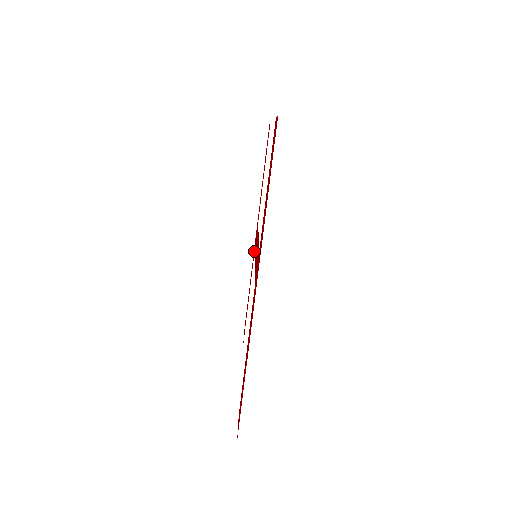
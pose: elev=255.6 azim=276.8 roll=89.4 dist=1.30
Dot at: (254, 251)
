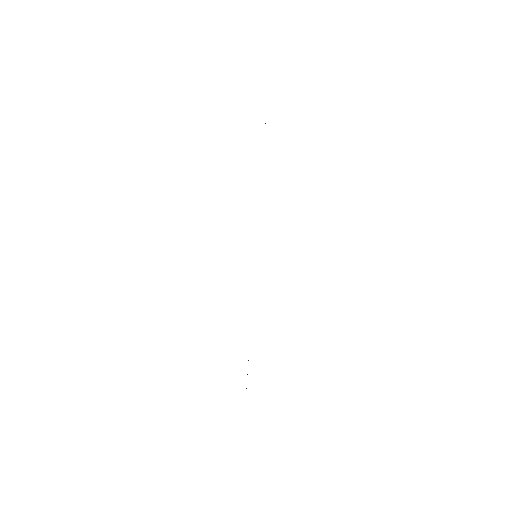
Dot at: occluded
